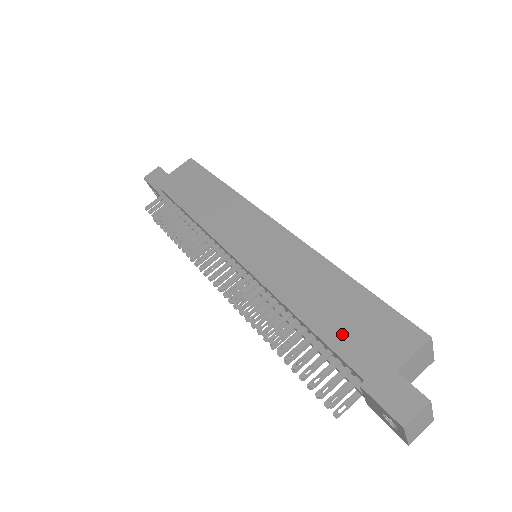
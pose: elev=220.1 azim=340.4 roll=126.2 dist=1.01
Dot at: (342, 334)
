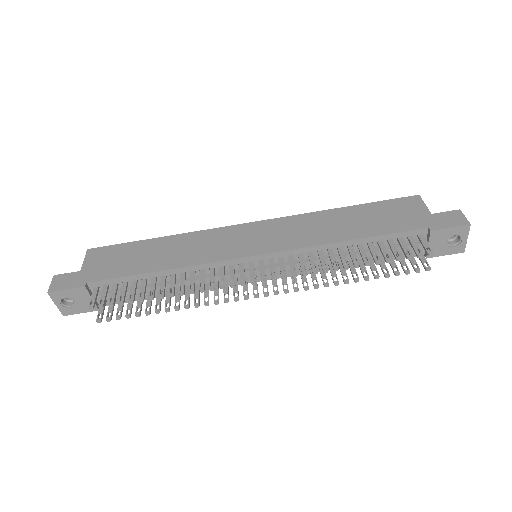
Dot at: (386, 225)
